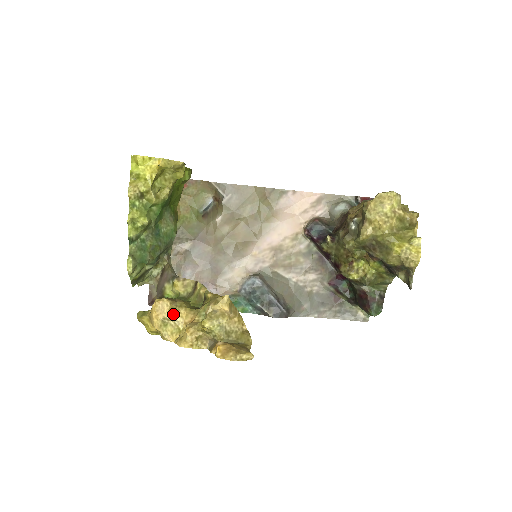
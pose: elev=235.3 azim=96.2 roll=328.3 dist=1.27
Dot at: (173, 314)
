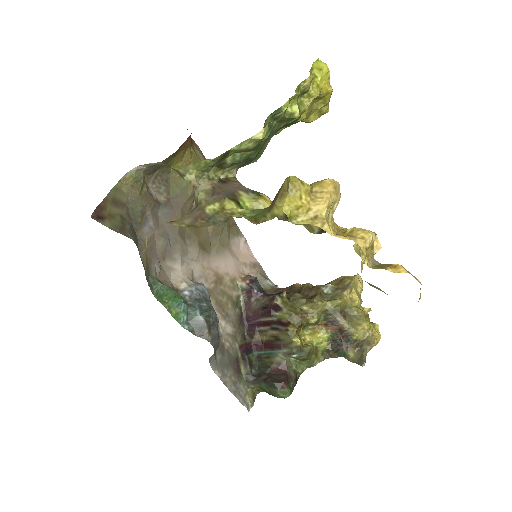
Dot at: (335, 208)
